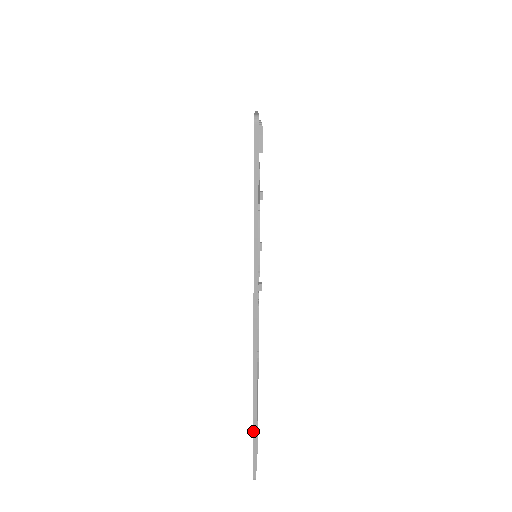
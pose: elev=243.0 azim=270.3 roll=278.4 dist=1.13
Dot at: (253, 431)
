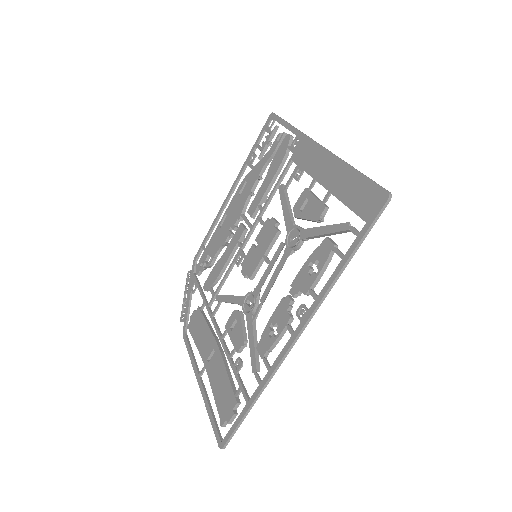
Dot at: (246, 414)
